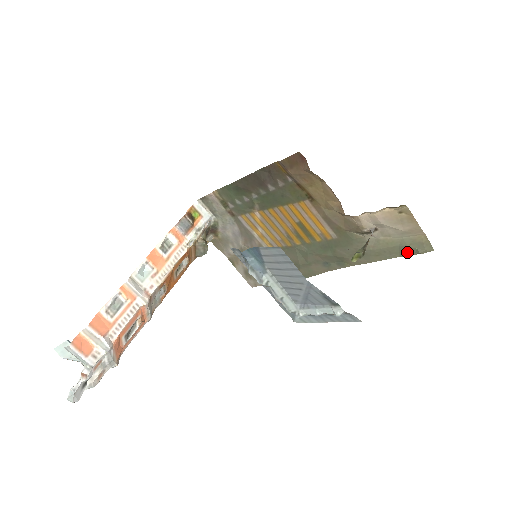
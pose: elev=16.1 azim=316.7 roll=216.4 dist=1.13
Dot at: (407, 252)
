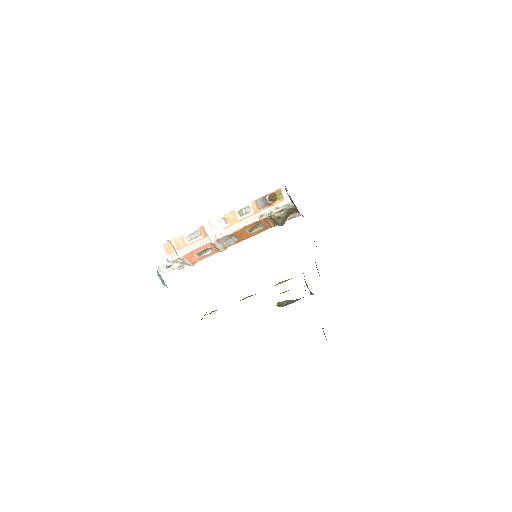
Dot at: occluded
